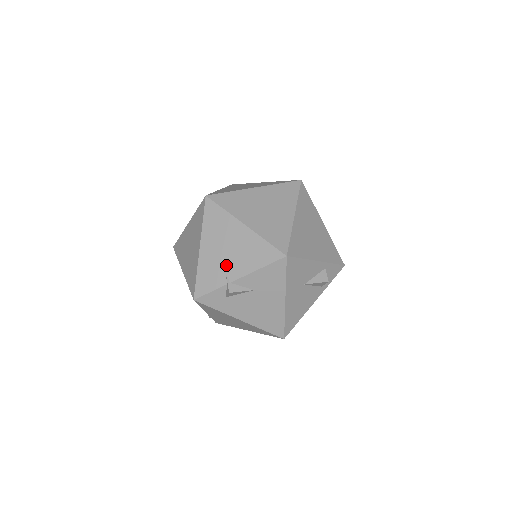
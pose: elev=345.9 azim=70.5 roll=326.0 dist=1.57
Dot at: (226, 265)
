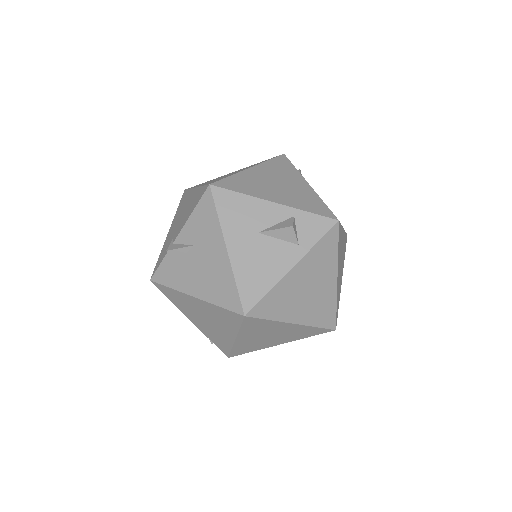
Dot at: (176, 231)
